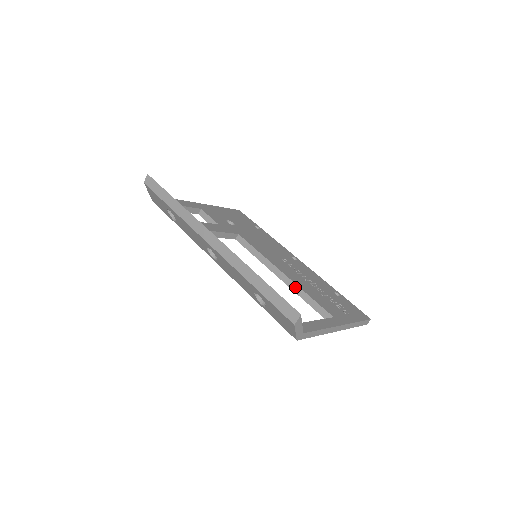
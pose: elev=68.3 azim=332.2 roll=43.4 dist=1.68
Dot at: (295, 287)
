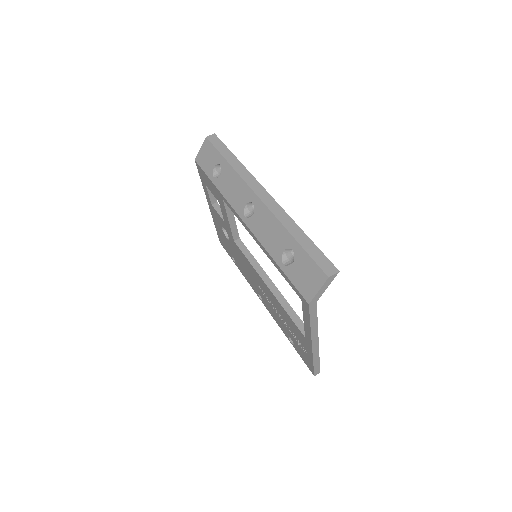
Dot at: (281, 297)
